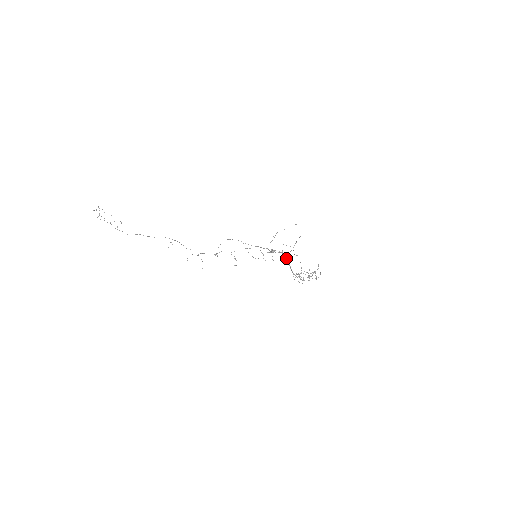
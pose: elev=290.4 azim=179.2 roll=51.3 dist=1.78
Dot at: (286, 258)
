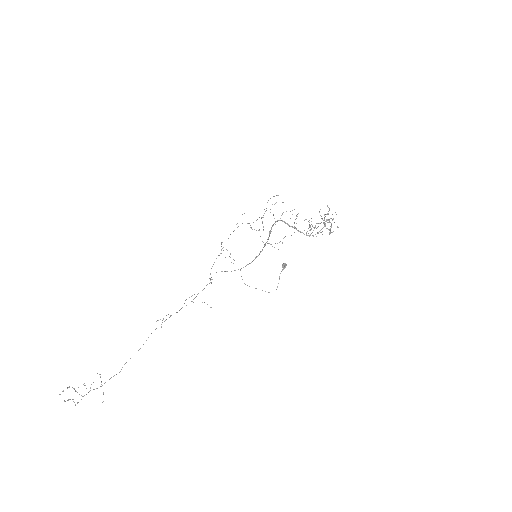
Dot at: (285, 223)
